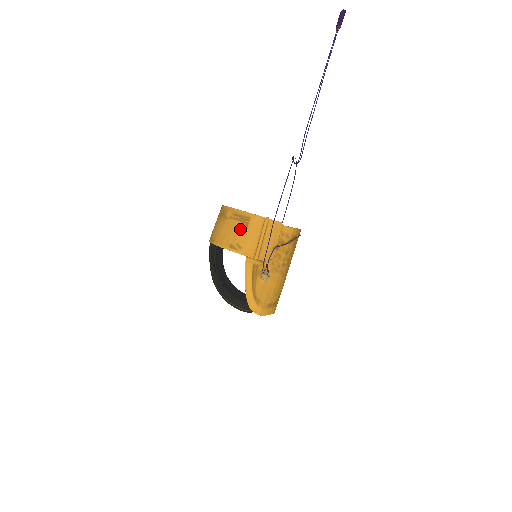
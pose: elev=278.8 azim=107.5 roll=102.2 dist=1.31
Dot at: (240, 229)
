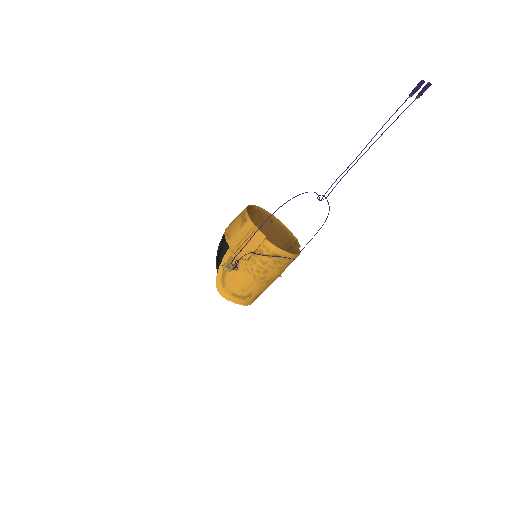
Dot at: (238, 225)
